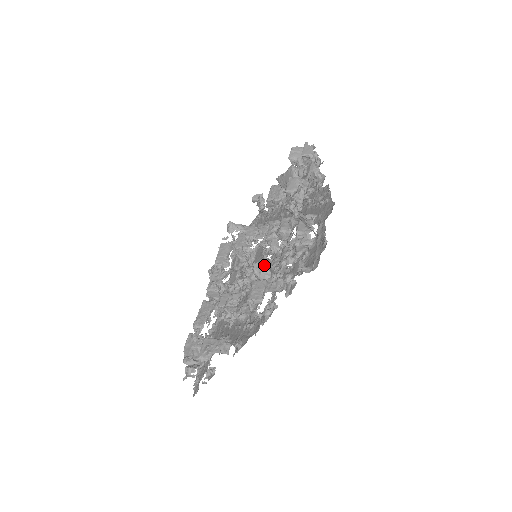
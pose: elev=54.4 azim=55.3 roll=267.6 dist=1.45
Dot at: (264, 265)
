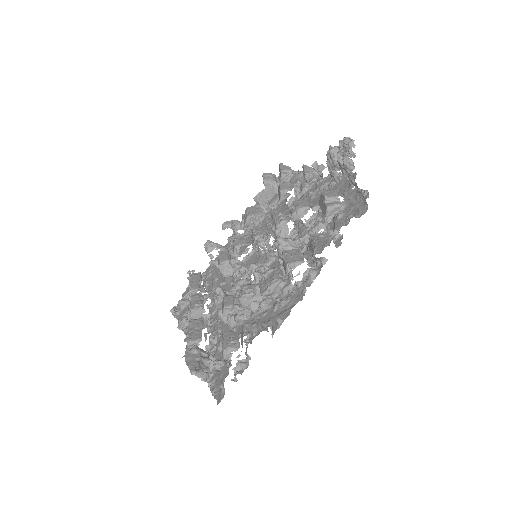
Dot at: occluded
